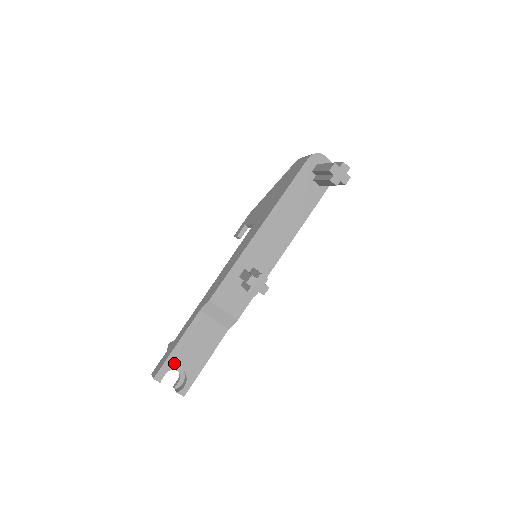
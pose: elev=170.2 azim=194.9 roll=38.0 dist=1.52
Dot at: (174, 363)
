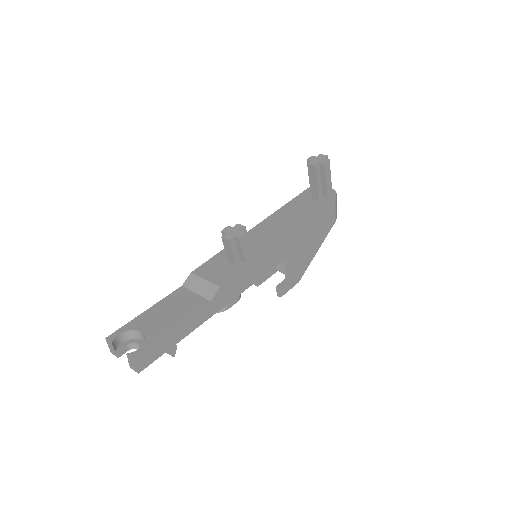
Dot at: (136, 326)
